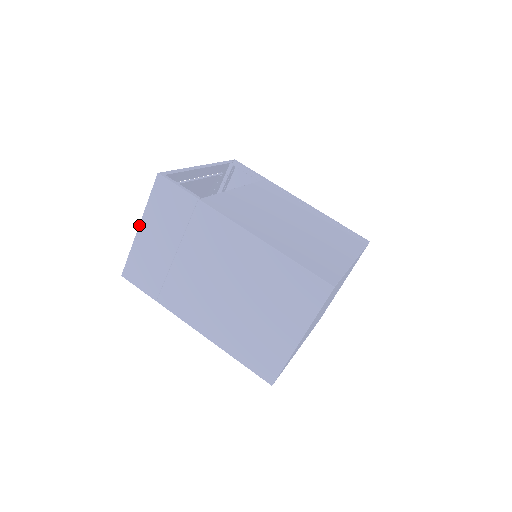
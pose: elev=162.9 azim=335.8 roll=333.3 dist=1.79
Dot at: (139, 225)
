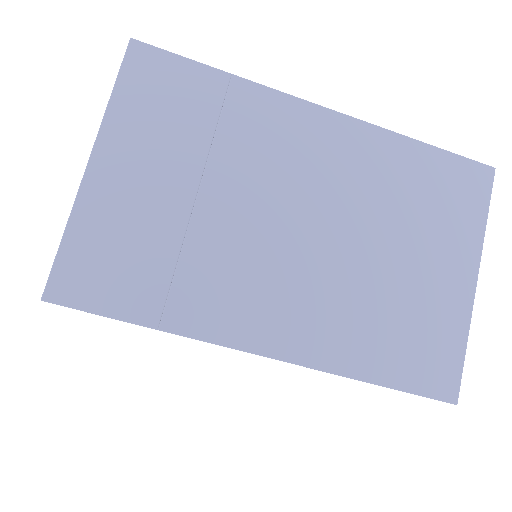
Dot at: (90, 155)
